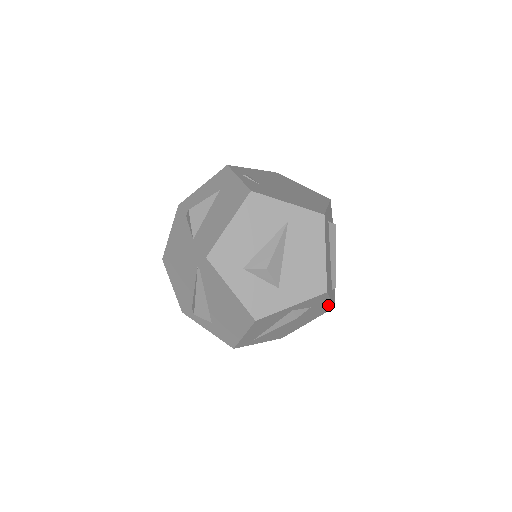
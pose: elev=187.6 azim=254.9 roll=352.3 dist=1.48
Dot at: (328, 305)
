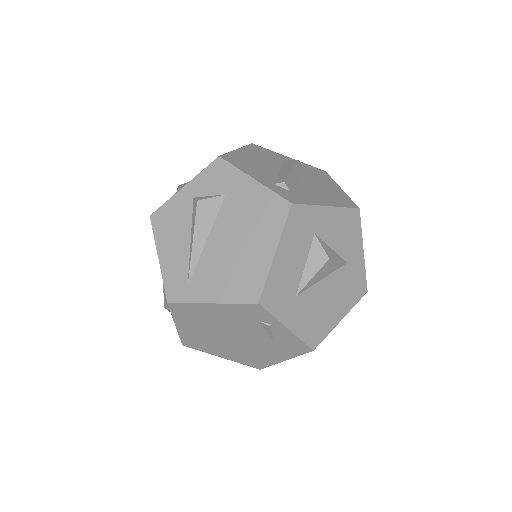
Dot at: (265, 194)
